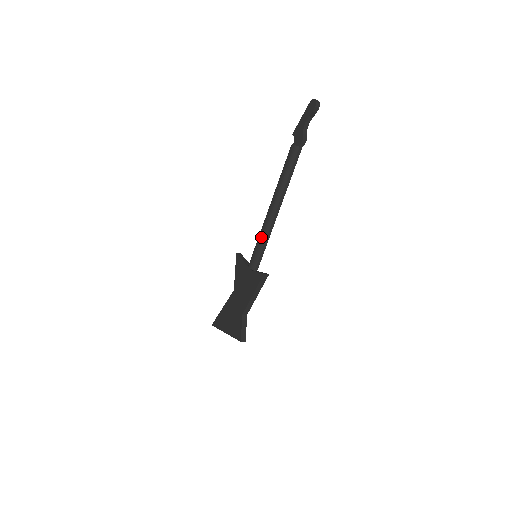
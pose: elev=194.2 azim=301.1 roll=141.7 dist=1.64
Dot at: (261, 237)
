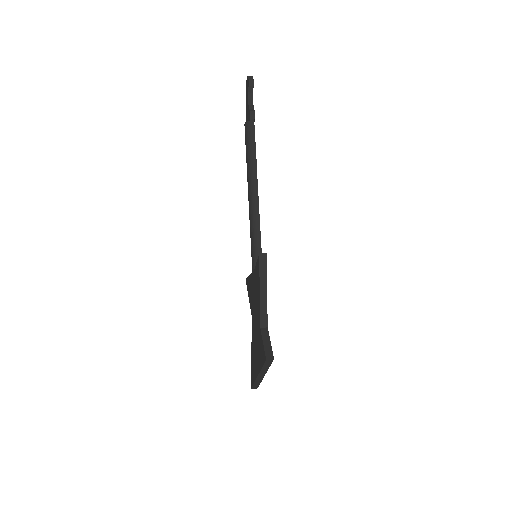
Dot at: (251, 229)
